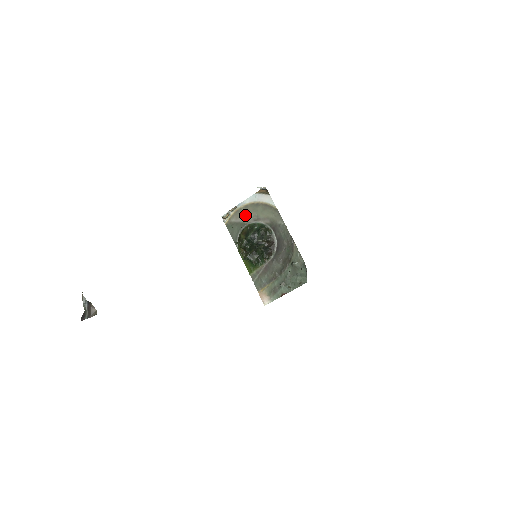
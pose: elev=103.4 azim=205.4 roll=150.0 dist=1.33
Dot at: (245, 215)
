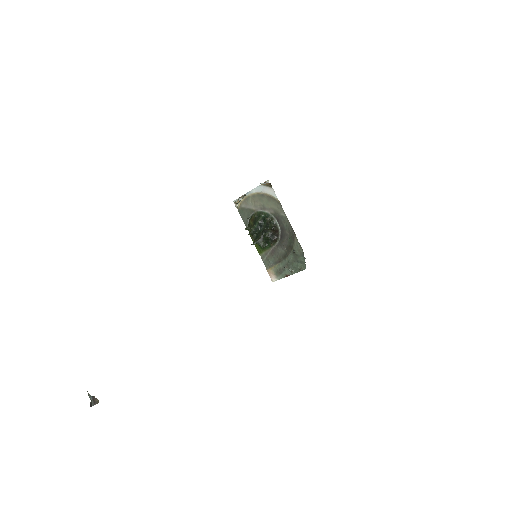
Dot at: (253, 203)
